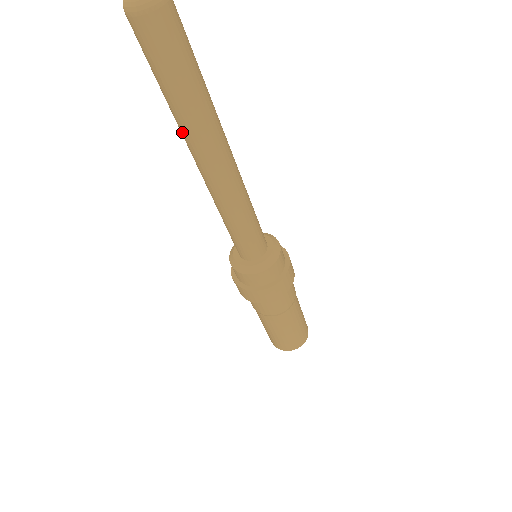
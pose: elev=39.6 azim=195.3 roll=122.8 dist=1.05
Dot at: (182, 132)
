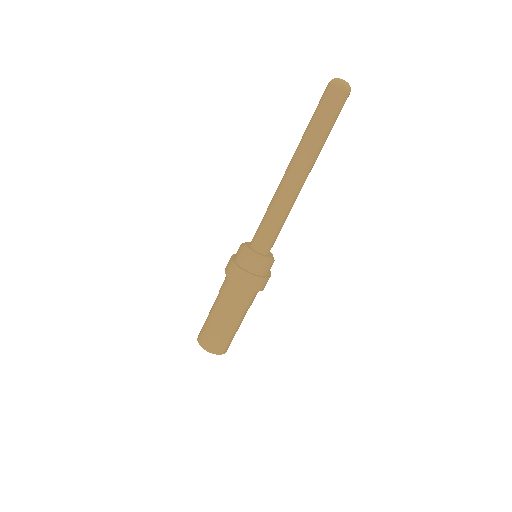
Dot at: (298, 146)
